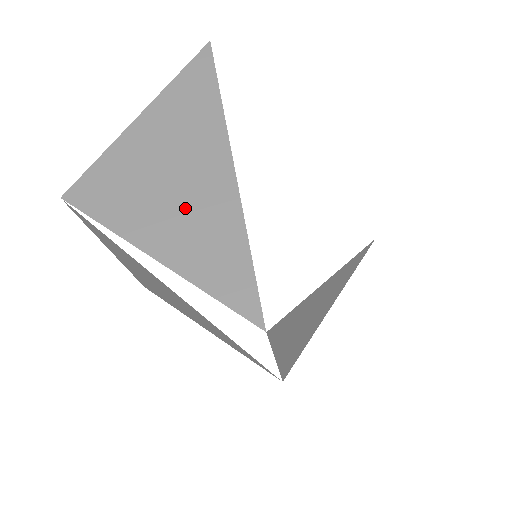
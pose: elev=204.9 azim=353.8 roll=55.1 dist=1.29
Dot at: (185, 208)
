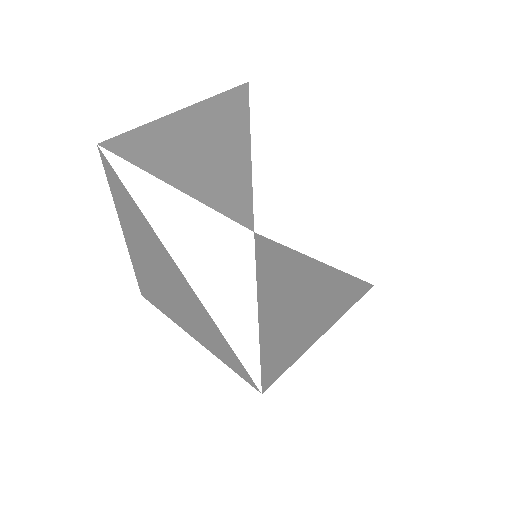
Dot at: (201, 157)
